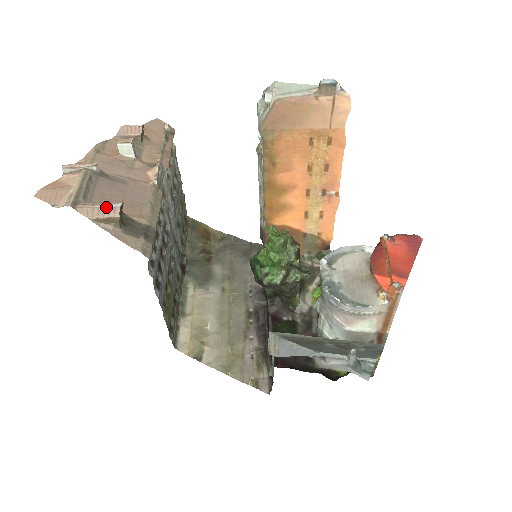
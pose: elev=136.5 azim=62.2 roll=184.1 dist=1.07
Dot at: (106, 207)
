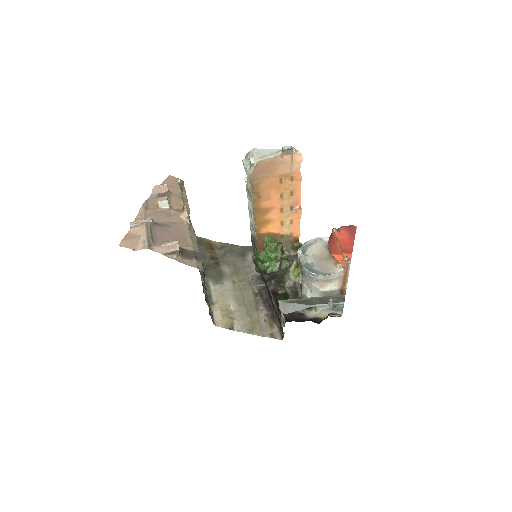
Dot at: (170, 245)
